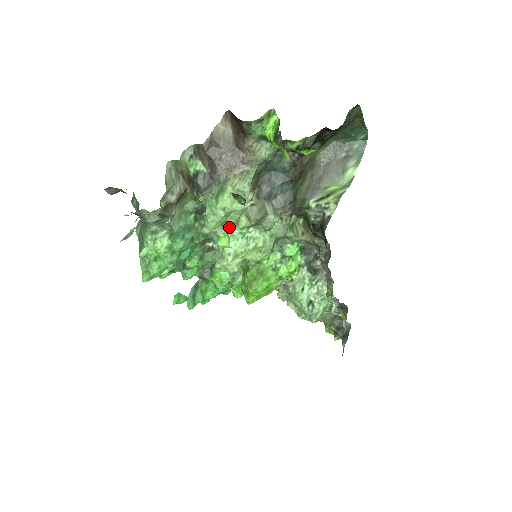
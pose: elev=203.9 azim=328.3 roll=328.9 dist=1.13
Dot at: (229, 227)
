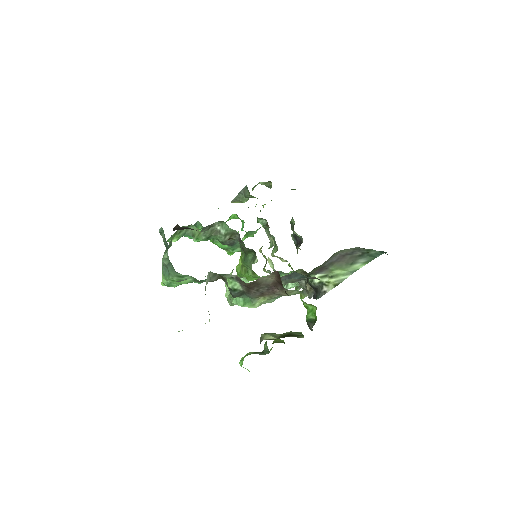
Dot at: (244, 279)
